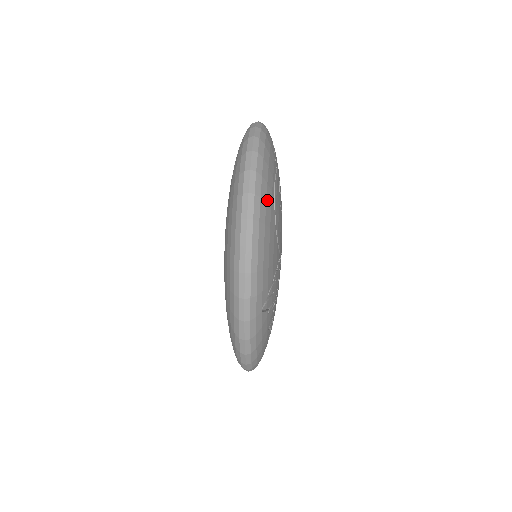
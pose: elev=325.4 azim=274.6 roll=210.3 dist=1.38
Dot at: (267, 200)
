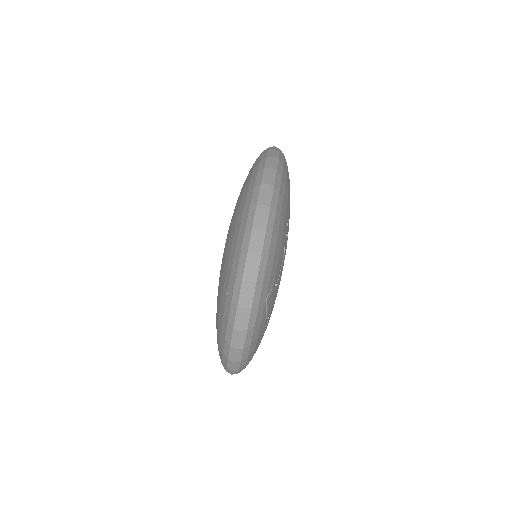
Dot at: occluded
